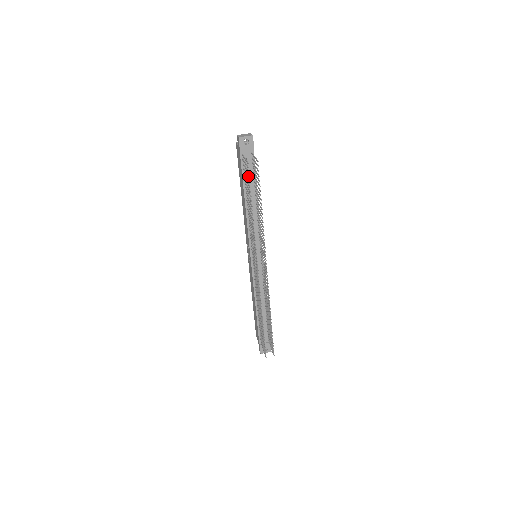
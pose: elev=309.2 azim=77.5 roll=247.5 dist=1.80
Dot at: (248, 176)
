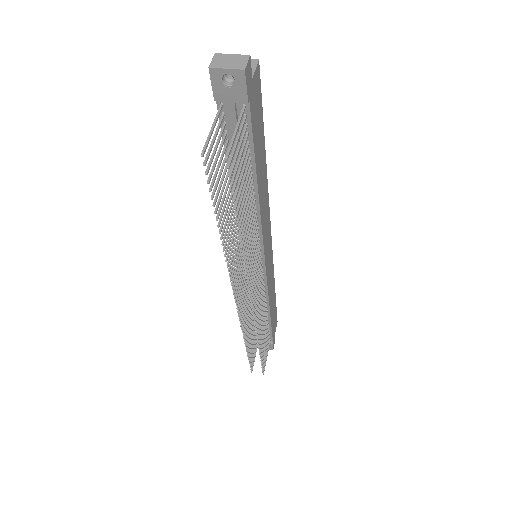
Dot at: (209, 174)
